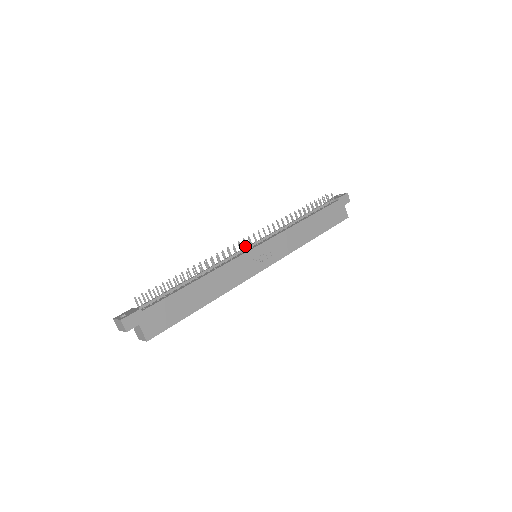
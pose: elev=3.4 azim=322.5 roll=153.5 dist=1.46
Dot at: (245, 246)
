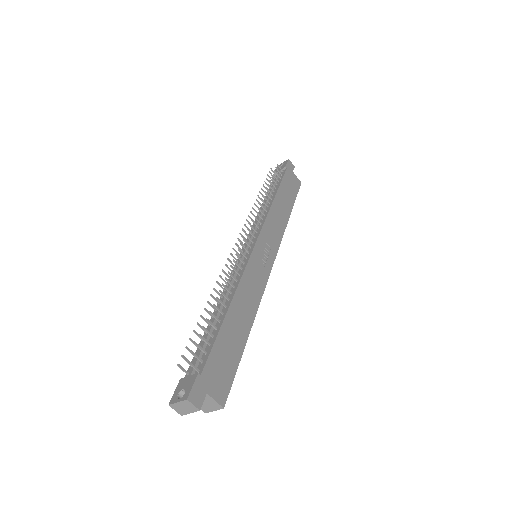
Dot at: (245, 249)
